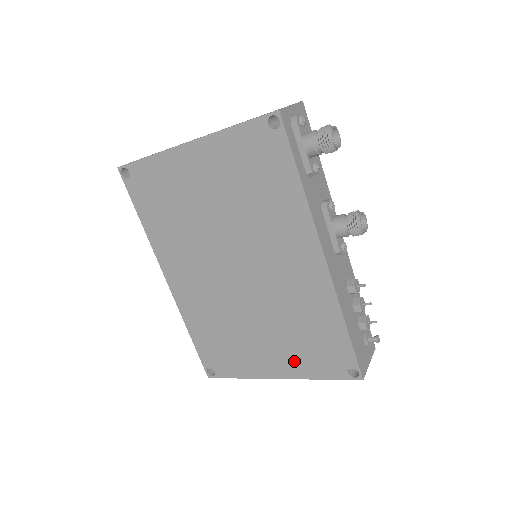
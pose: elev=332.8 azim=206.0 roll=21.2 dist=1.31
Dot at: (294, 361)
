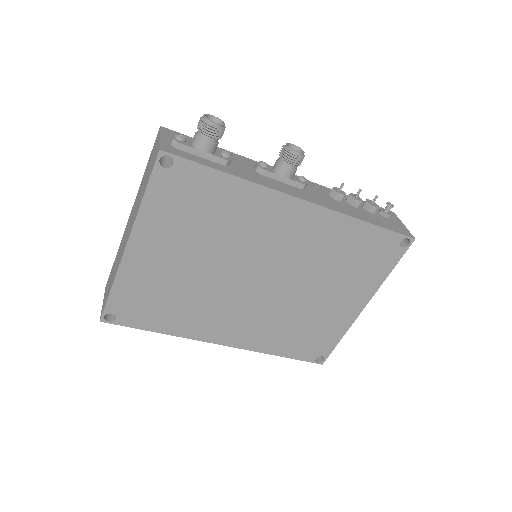
Dot at: (361, 284)
